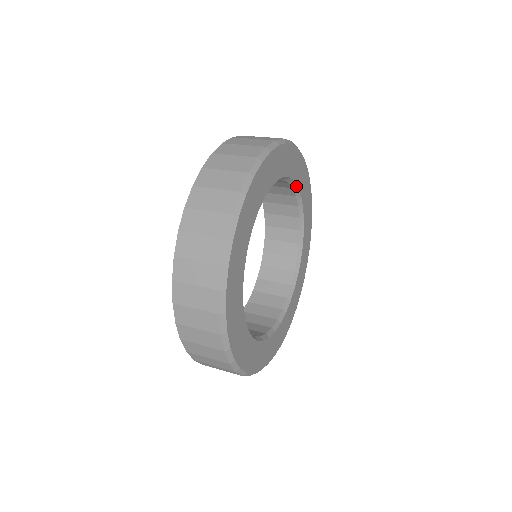
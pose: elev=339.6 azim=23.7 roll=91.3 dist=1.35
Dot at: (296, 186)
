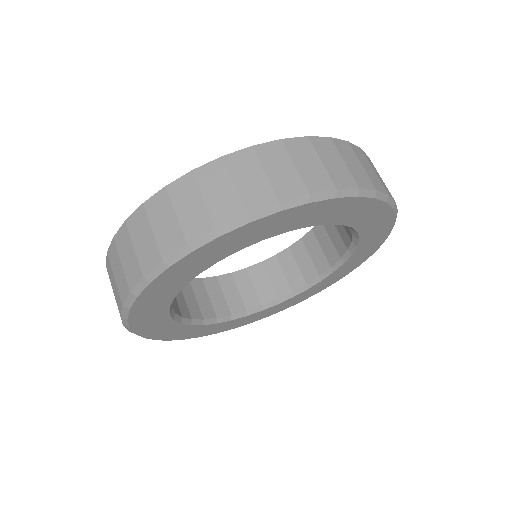
Dot at: (358, 236)
